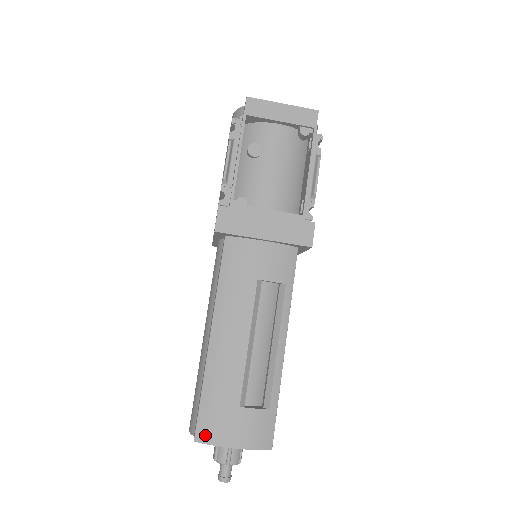
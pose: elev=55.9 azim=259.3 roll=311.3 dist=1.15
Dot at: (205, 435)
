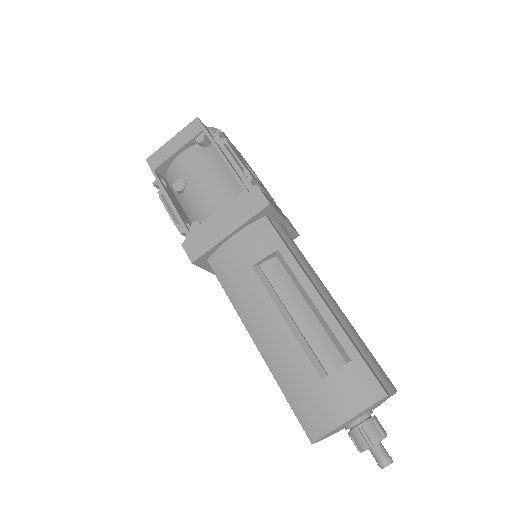
Dot at: (315, 430)
